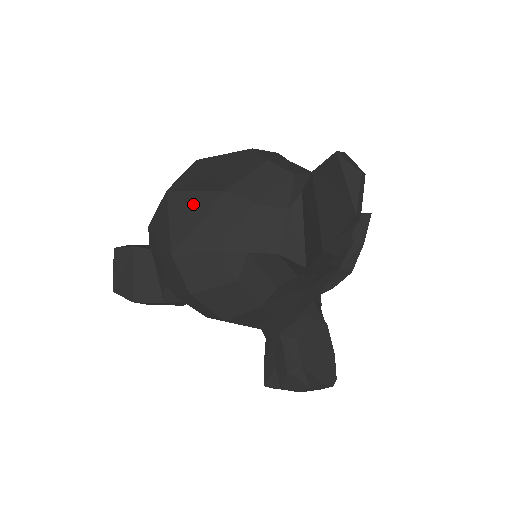
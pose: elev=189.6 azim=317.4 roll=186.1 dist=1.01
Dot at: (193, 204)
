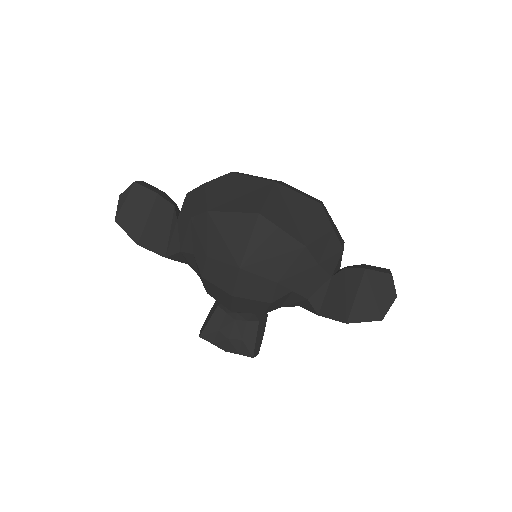
Dot at: (276, 239)
